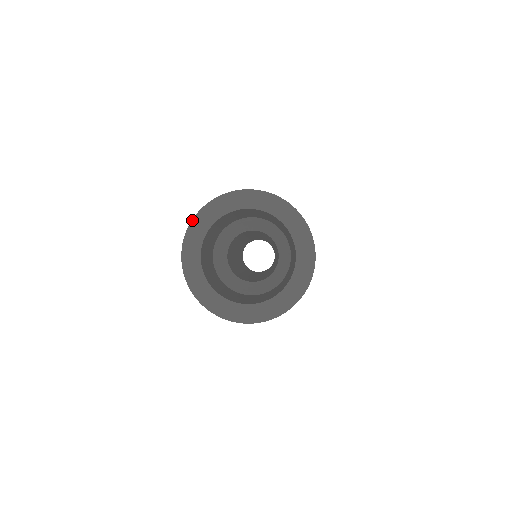
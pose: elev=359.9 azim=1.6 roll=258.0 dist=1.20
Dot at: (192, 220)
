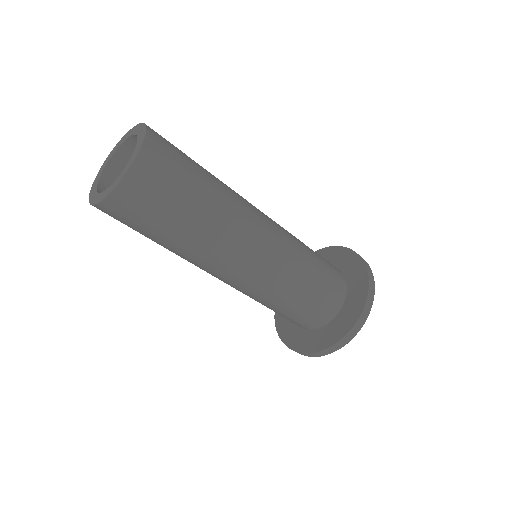
Dot at: (114, 147)
